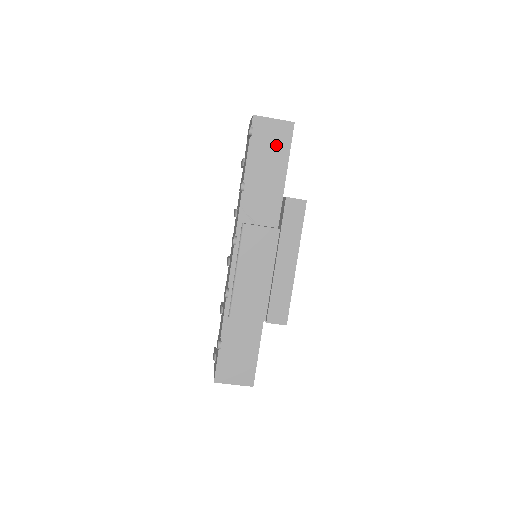
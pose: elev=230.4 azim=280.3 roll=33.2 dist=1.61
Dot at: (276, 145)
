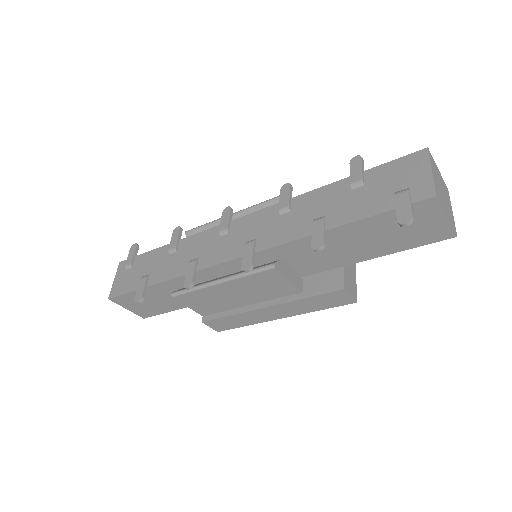
Dot at: (408, 235)
